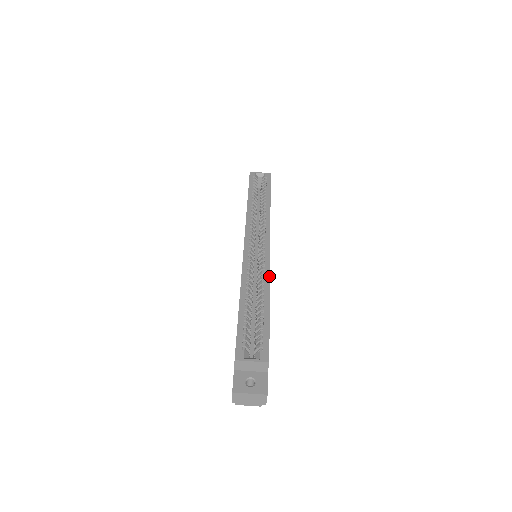
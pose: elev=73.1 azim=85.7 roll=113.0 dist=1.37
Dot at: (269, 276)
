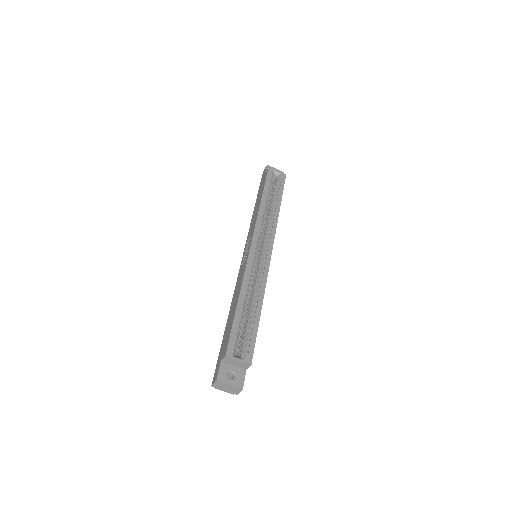
Dot at: occluded
